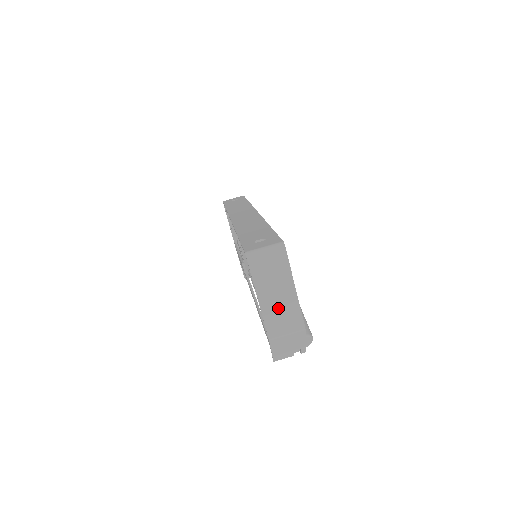
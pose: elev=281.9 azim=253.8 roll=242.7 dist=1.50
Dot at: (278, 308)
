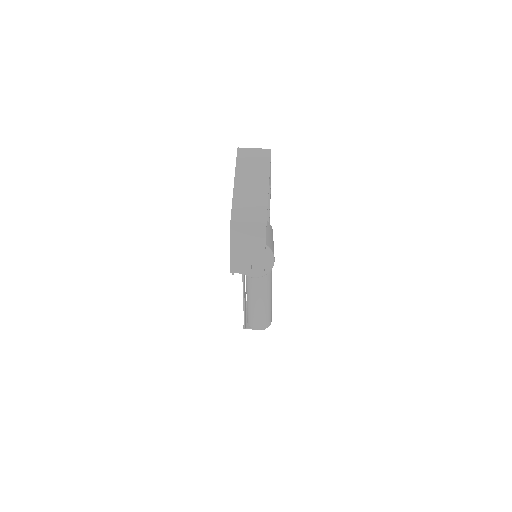
Dot at: (248, 195)
